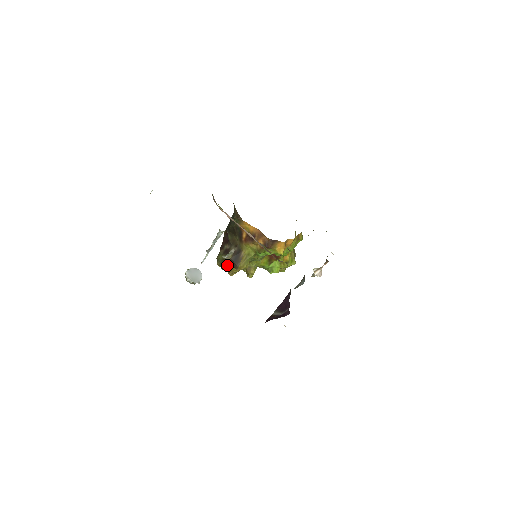
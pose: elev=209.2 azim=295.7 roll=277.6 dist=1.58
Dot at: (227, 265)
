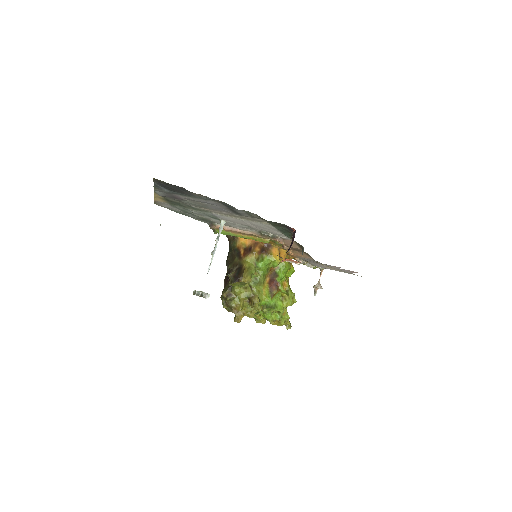
Dot at: (232, 281)
